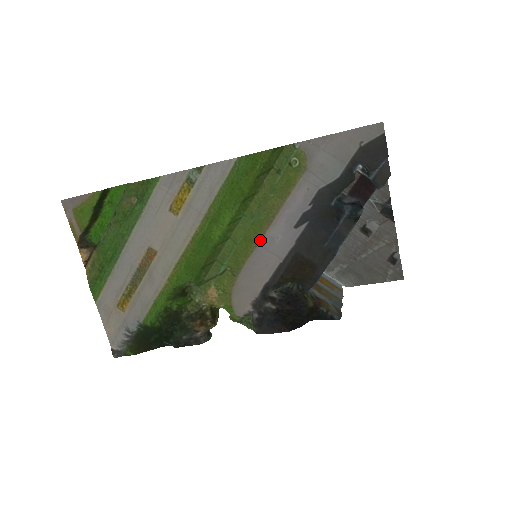
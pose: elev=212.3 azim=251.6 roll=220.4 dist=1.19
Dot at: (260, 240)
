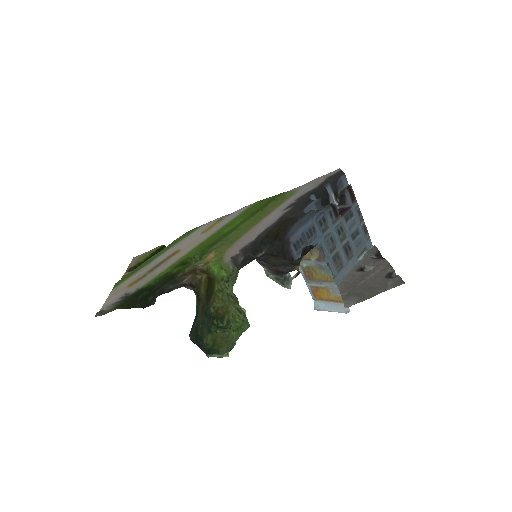
Dot at: (258, 224)
